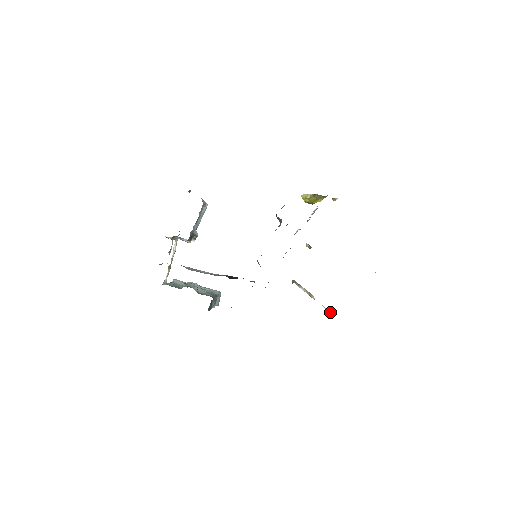
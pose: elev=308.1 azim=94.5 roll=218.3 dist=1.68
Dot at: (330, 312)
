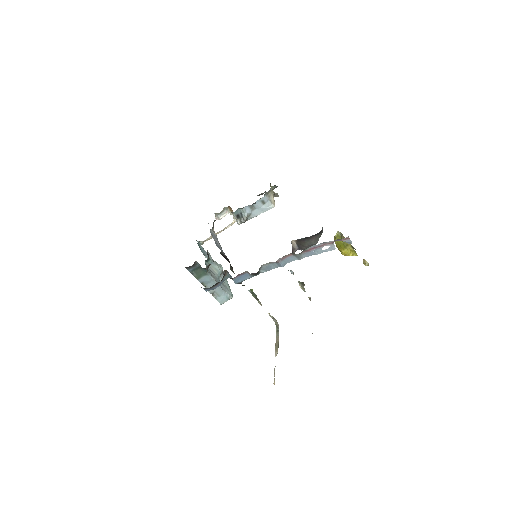
Dot at: (274, 380)
